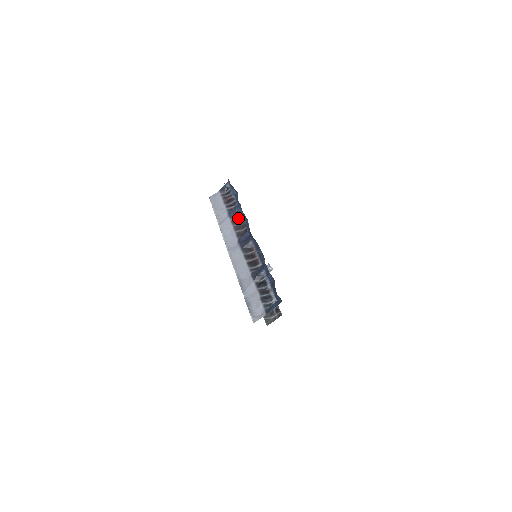
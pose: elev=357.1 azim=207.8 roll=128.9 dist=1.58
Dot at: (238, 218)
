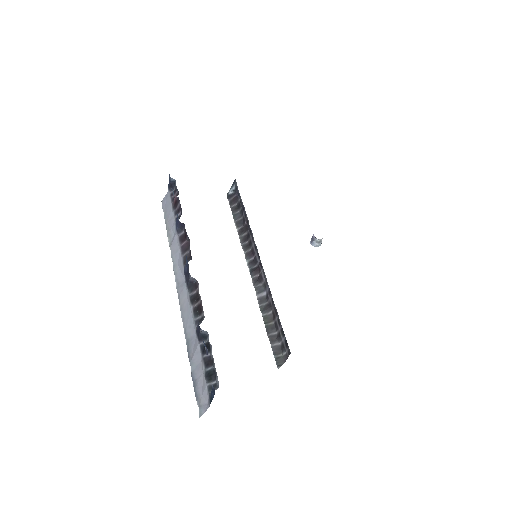
Dot at: (184, 231)
